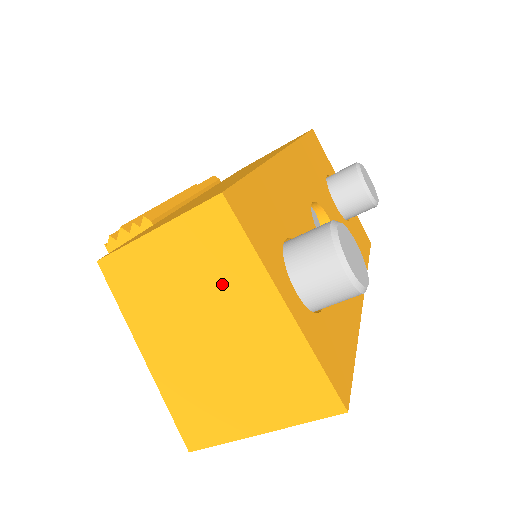
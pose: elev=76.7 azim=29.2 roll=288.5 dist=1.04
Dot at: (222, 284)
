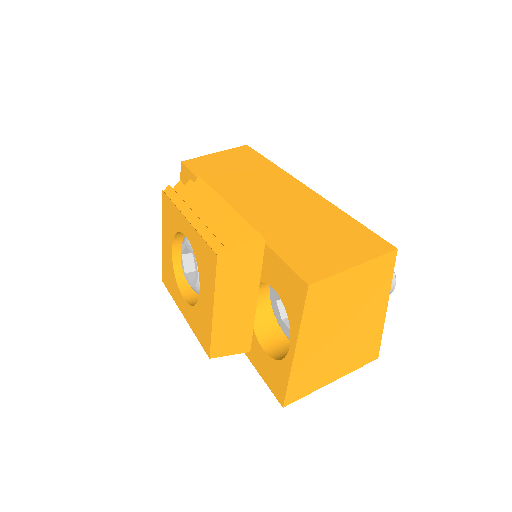
Dot at: (368, 298)
